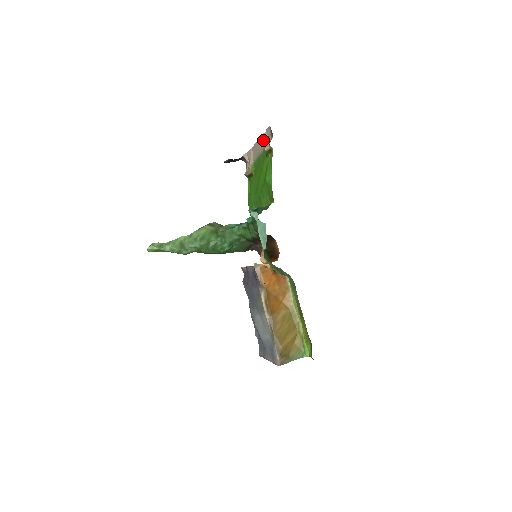
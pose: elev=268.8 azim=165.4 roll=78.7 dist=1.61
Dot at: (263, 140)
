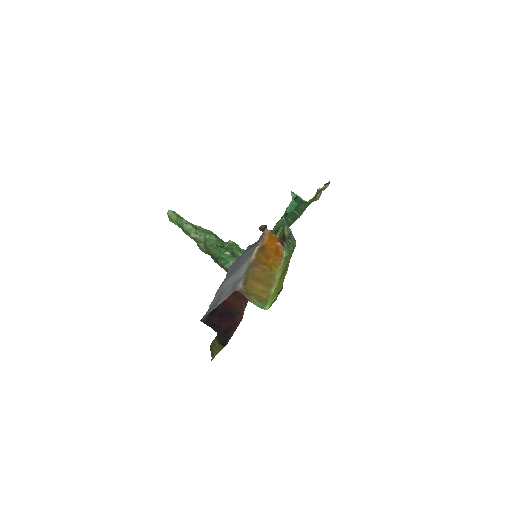
Dot at: occluded
